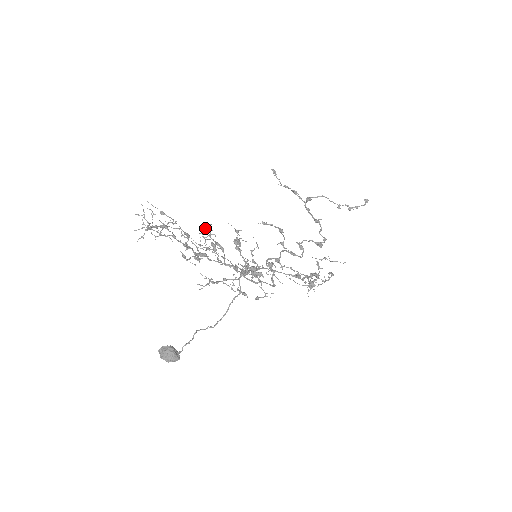
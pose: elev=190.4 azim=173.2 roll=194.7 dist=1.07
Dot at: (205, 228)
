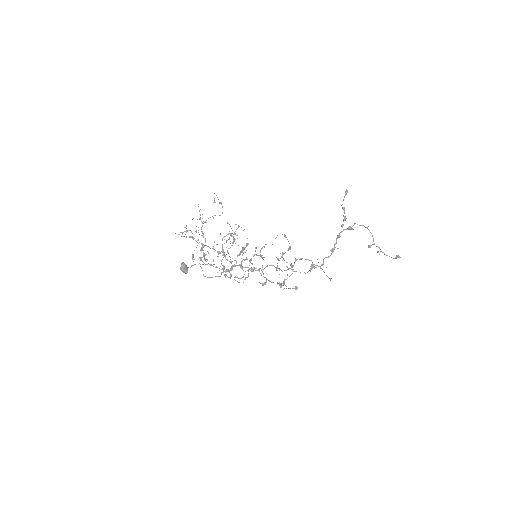
Dot at: (230, 233)
